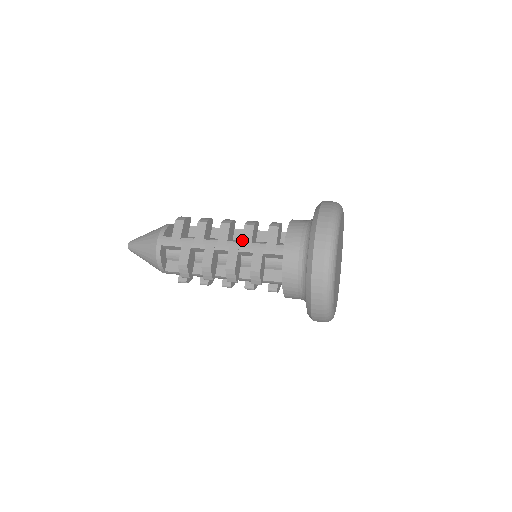
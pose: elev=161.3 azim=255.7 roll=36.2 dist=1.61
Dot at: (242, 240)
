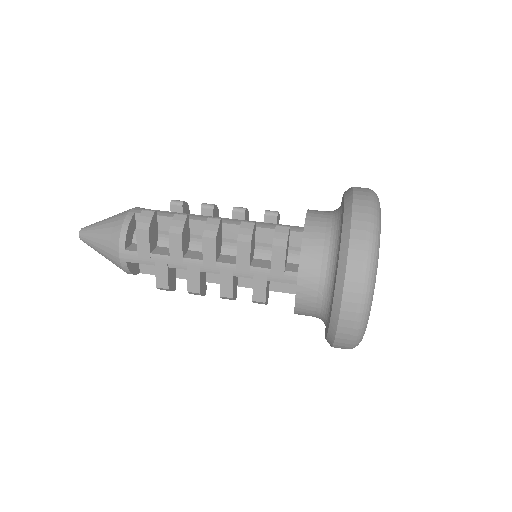
Dot at: (236, 262)
